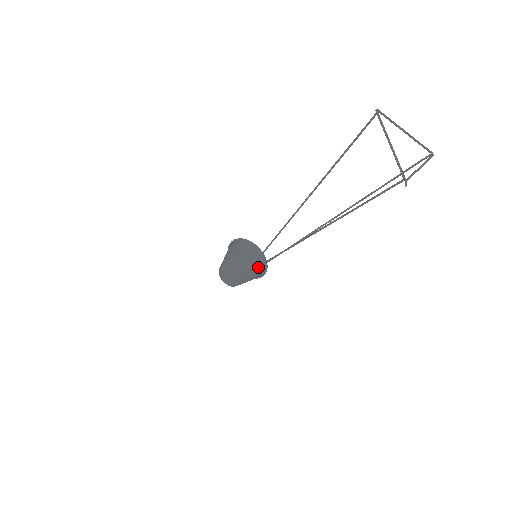
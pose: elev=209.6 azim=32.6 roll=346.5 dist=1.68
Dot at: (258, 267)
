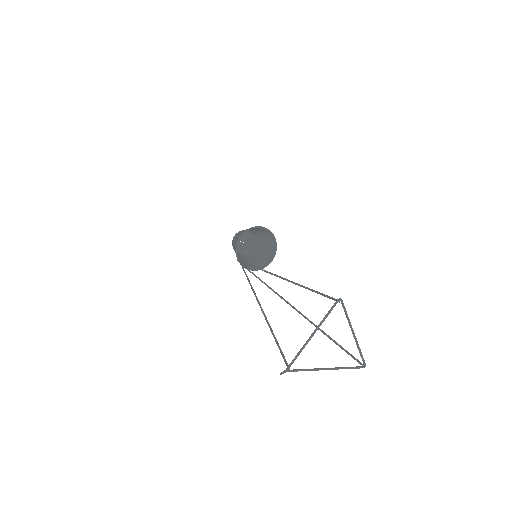
Dot at: occluded
